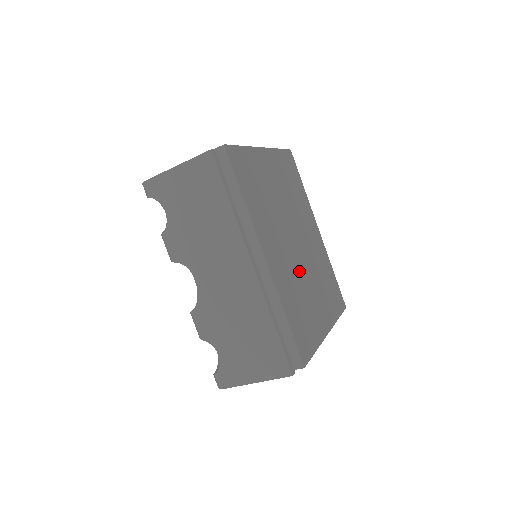
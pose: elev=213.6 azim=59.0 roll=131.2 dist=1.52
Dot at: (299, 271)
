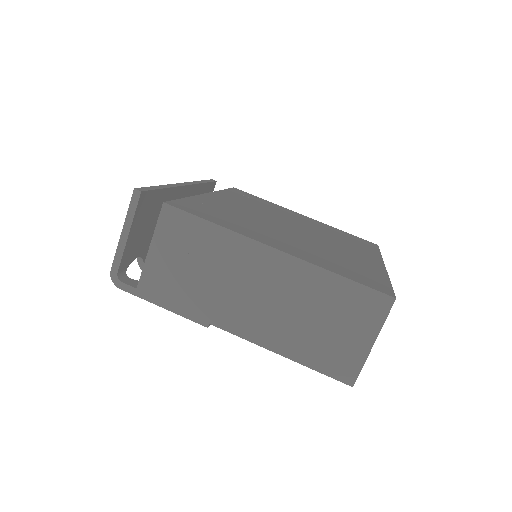
Dot at: (266, 224)
